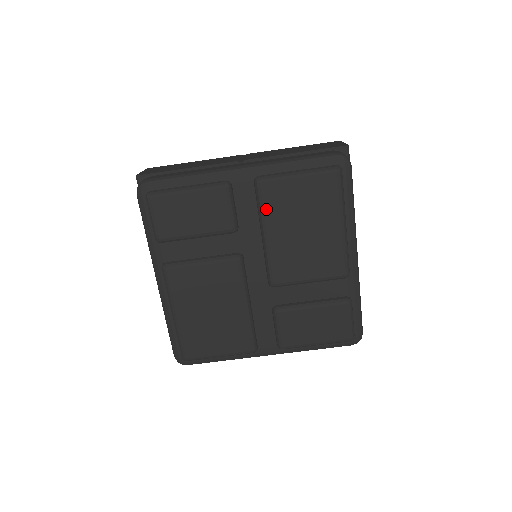
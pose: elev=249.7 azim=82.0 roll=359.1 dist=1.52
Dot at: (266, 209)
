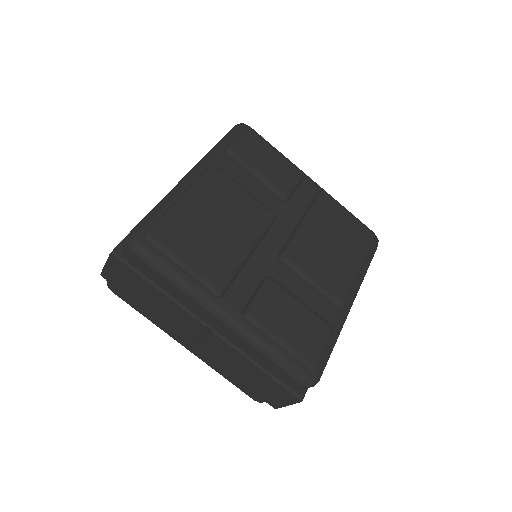
Dot at: (318, 208)
